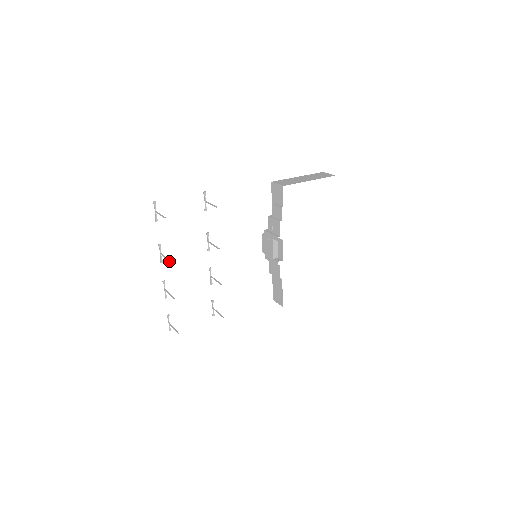
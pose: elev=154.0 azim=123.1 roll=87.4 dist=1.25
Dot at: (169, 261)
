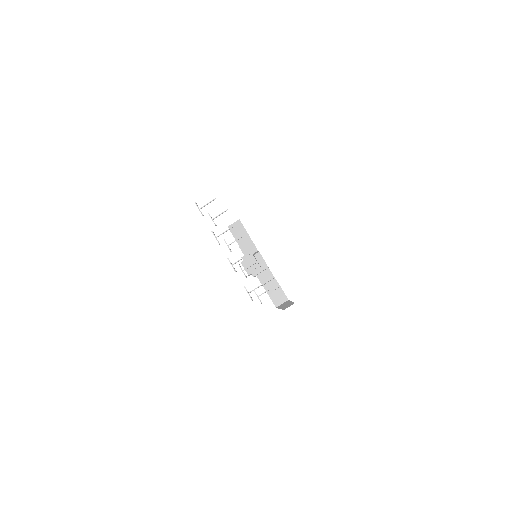
Dot at: (231, 227)
